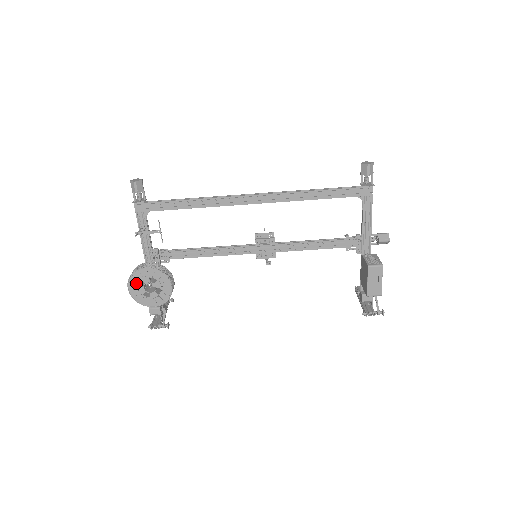
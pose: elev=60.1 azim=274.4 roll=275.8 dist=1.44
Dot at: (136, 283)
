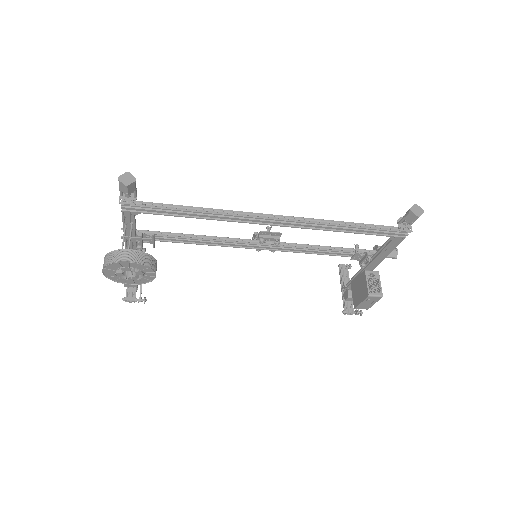
Dot at: (113, 269)
